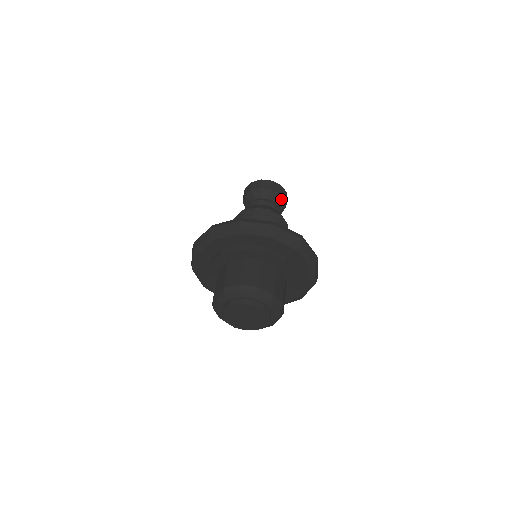
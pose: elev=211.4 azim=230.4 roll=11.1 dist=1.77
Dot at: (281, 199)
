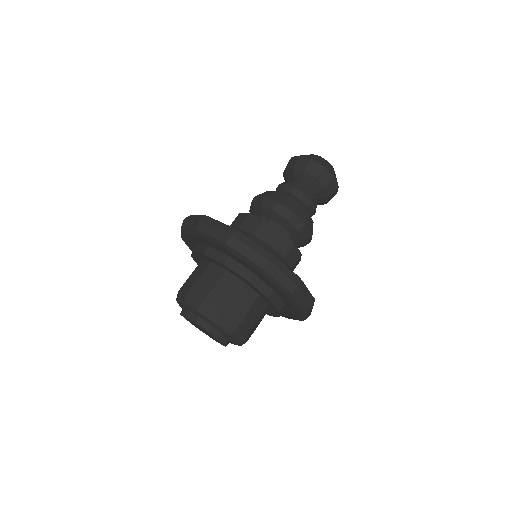
Dot at: (325, 193)
